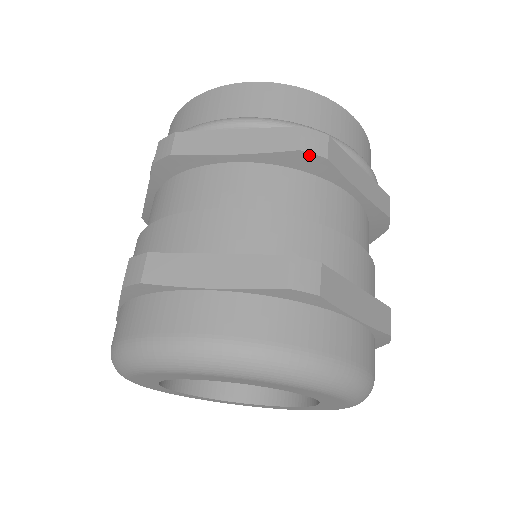
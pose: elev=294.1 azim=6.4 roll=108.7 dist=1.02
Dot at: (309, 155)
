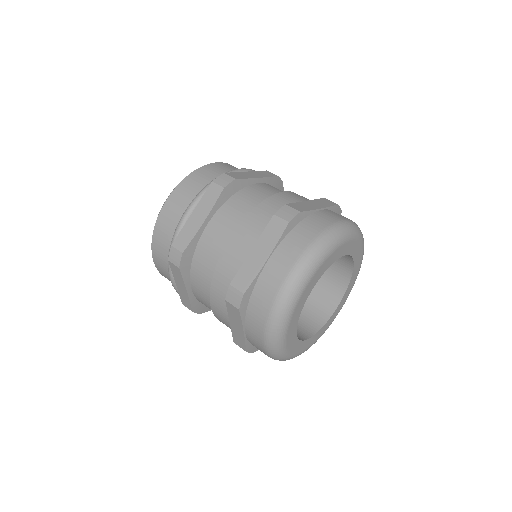
Dot at: (279, 179)
